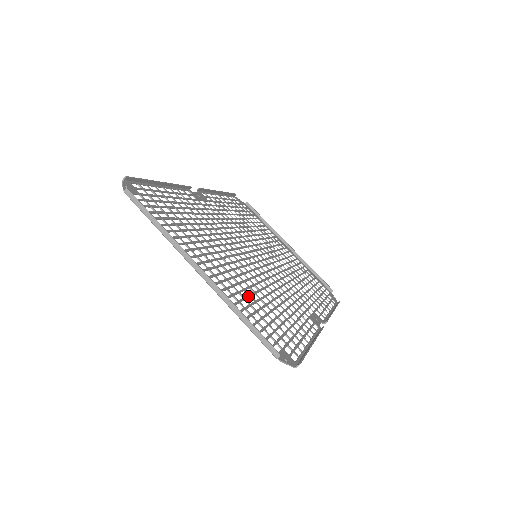
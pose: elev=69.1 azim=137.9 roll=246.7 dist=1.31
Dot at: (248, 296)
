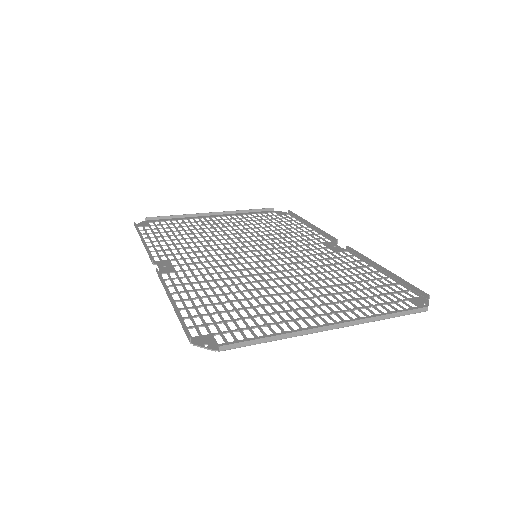
Dot at: (341, 296)
